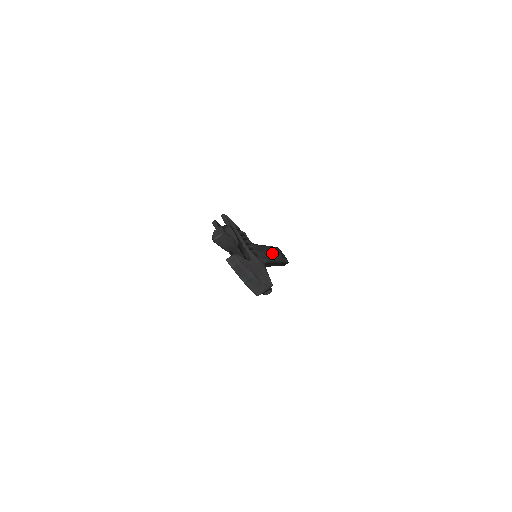
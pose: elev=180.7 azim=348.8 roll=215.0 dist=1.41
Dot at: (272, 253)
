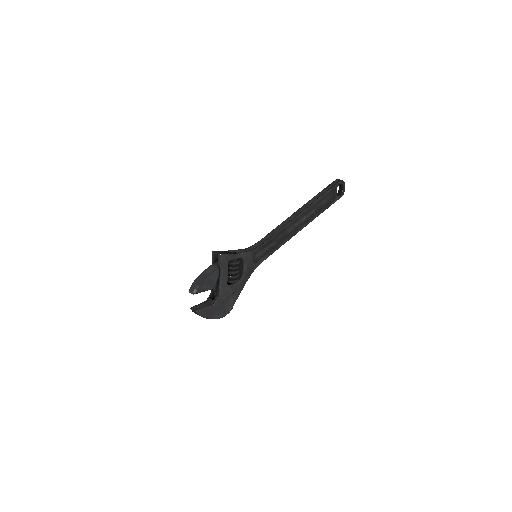
Dot at: (306, 214)
